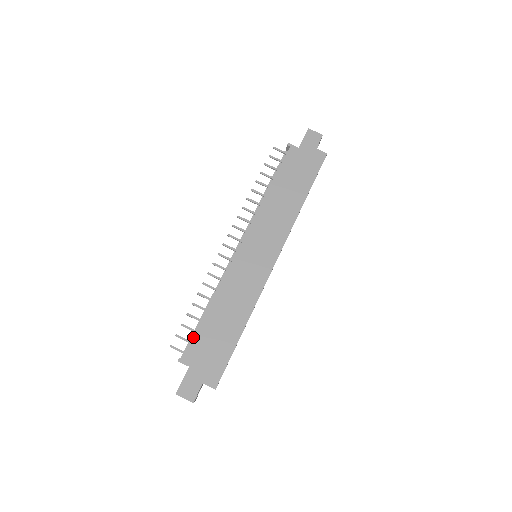
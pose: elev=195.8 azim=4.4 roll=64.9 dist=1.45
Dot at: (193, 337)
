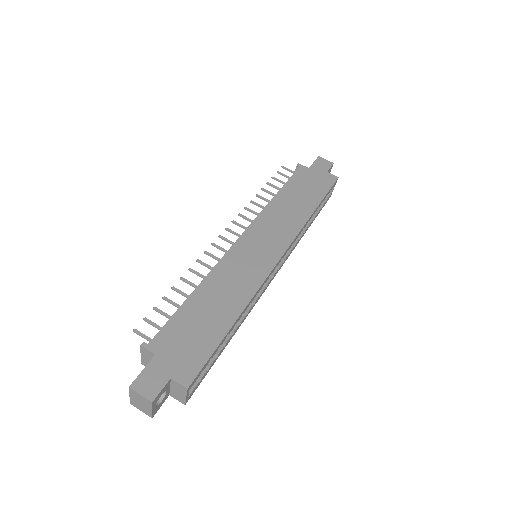
Dot at: occluded
